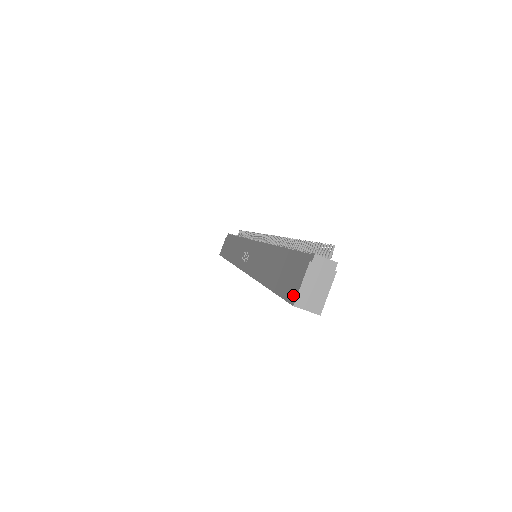
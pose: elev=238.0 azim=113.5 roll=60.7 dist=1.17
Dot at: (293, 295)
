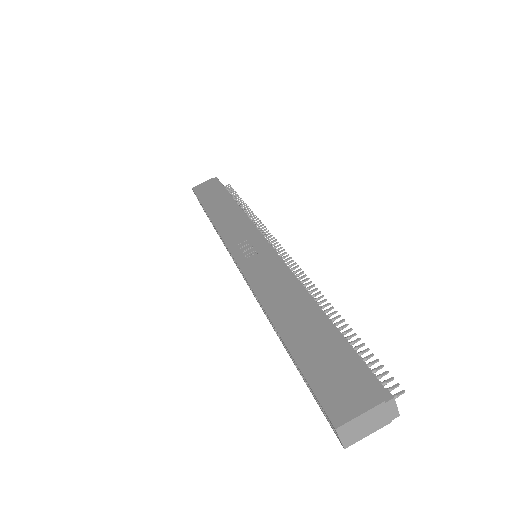
Dot at: (339, 413)
